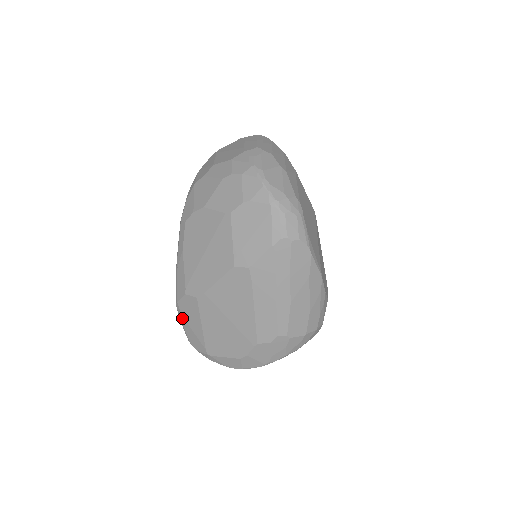
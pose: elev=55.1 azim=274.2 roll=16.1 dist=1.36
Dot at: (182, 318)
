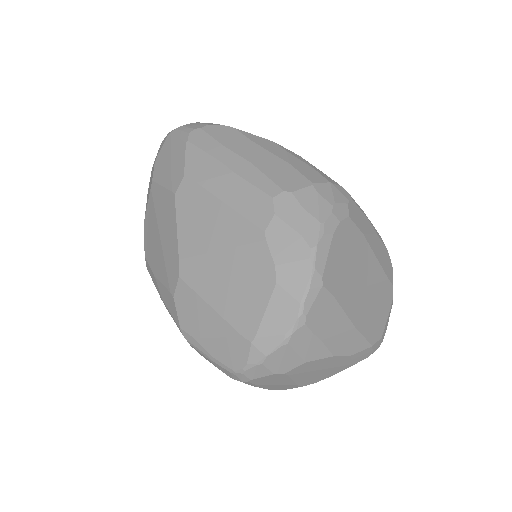
Dot at: (198, 342)
